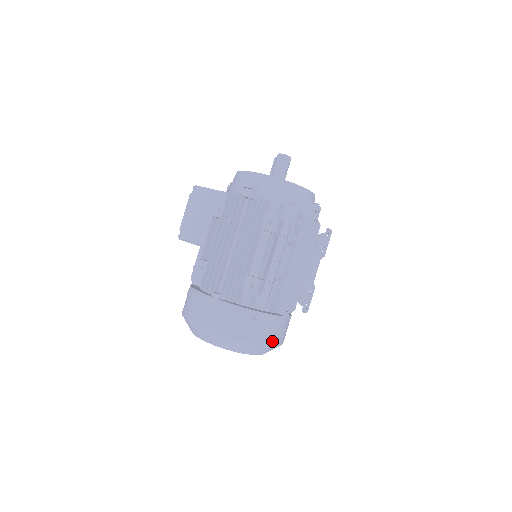
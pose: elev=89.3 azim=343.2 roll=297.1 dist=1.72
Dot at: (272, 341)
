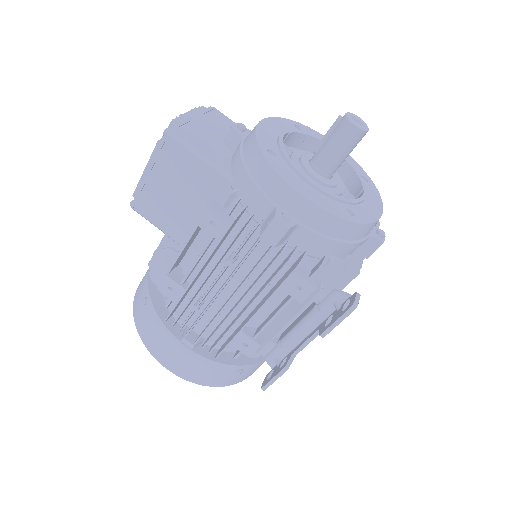
Dot at: (254, 371)
